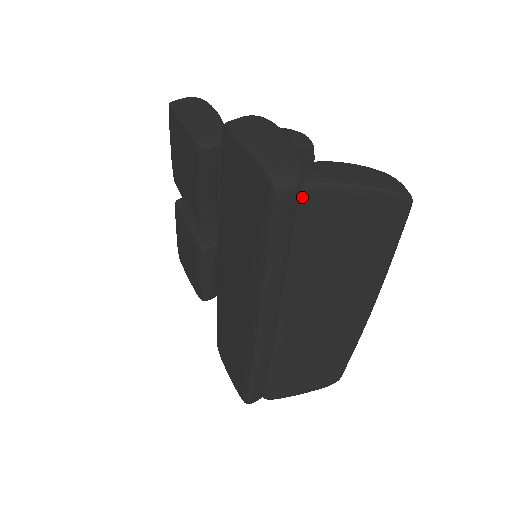
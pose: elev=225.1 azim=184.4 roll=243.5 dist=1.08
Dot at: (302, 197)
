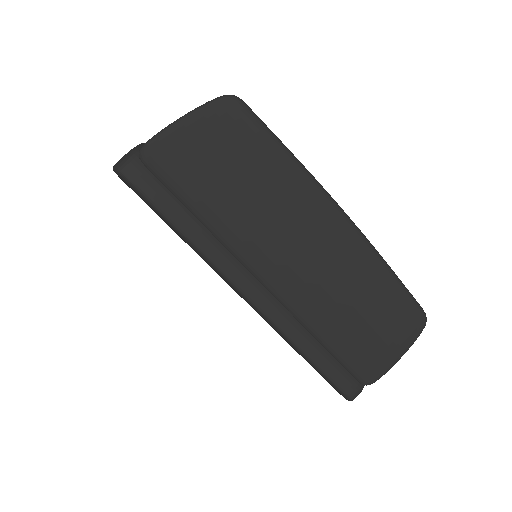
Dot at: (146, 164)
